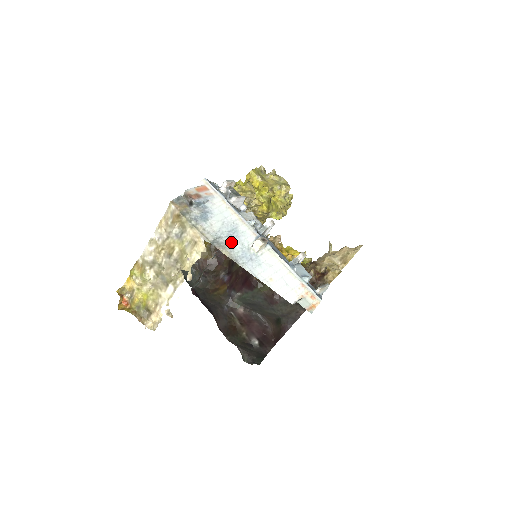
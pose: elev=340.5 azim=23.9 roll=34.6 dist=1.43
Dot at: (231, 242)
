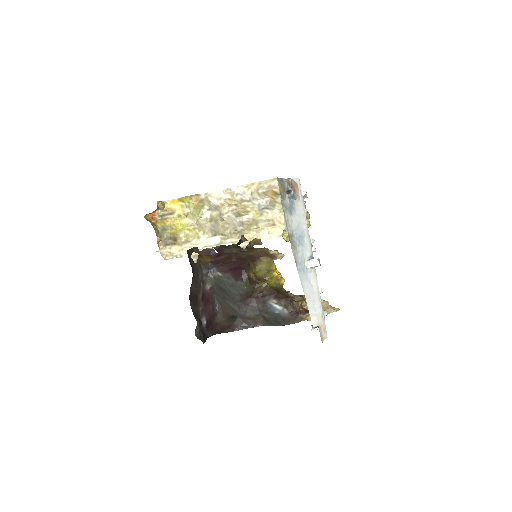
Dot at: (298, 246)
